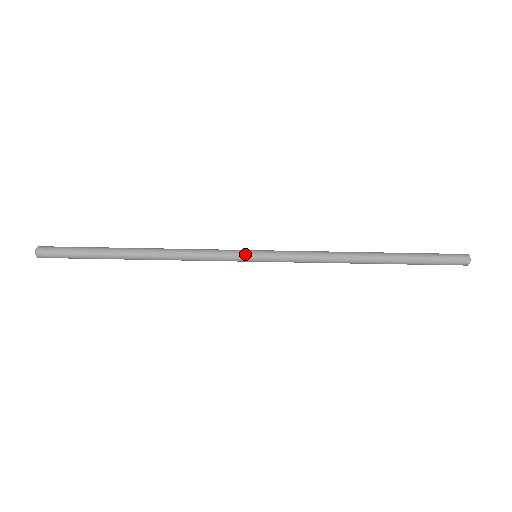
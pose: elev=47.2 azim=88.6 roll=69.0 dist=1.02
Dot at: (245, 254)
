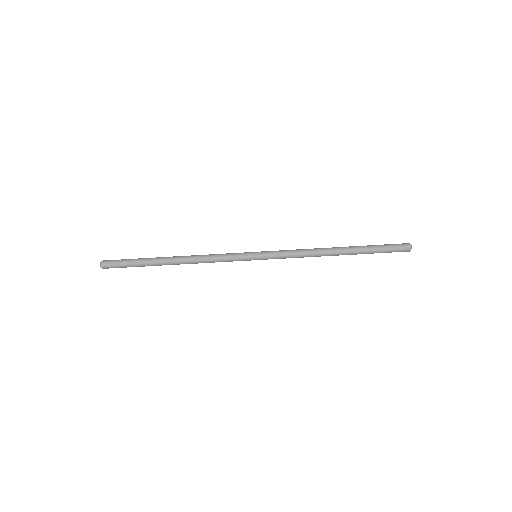
Dot at: (248, 252)
